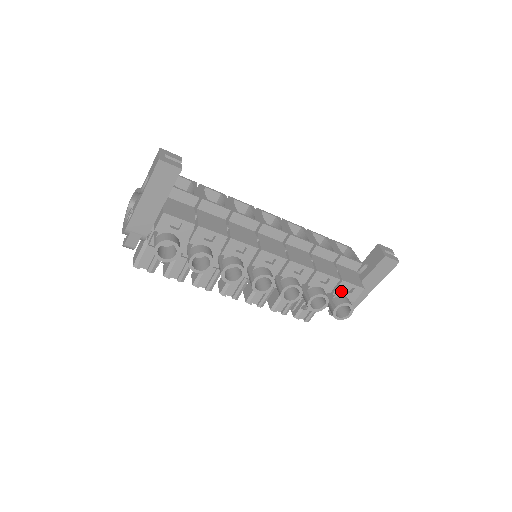
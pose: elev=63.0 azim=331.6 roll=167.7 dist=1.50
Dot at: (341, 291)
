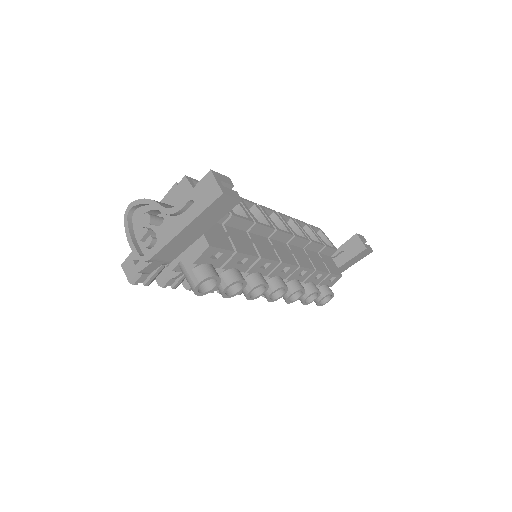
Dot at: (326, 281)
